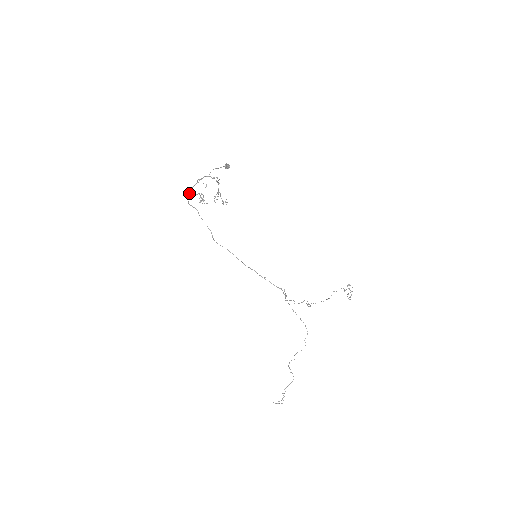
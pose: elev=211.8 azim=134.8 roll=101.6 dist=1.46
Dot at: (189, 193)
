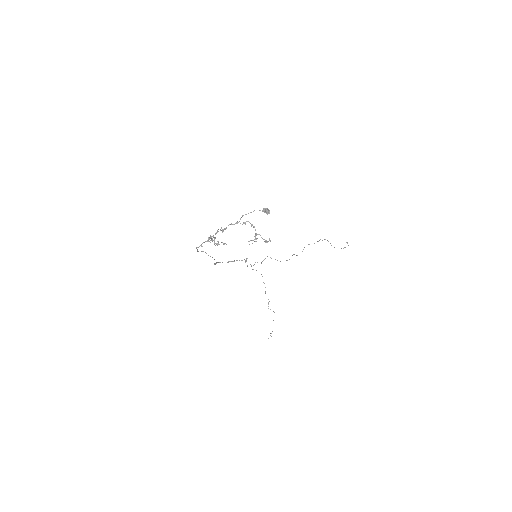
Dot at: (202, 243)
